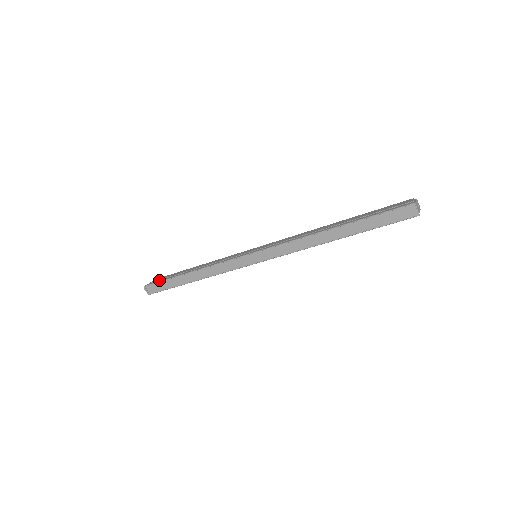
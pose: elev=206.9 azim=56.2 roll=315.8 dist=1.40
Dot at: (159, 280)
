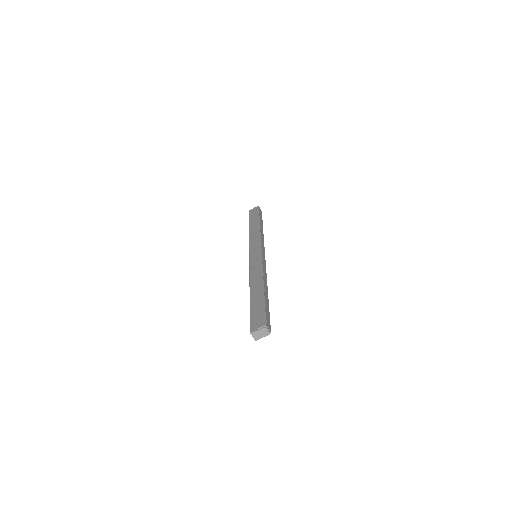
Dot at: (253, 213)
